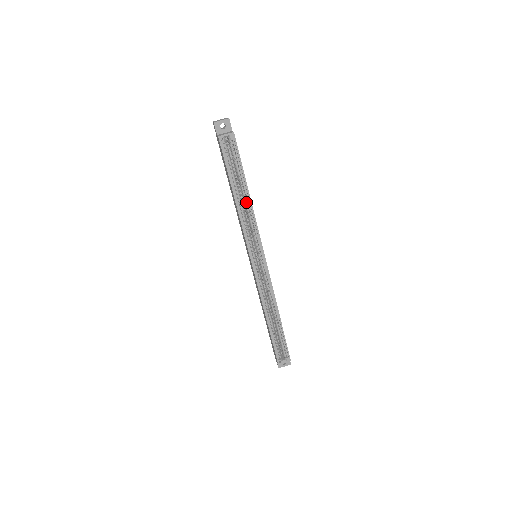
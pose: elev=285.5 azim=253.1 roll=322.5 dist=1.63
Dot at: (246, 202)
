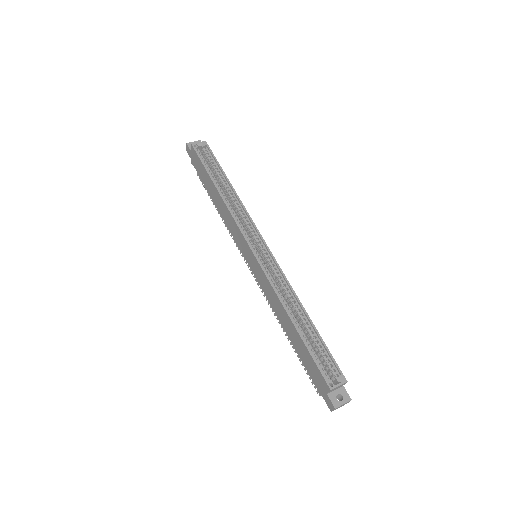
Dot at: (230, 194)
